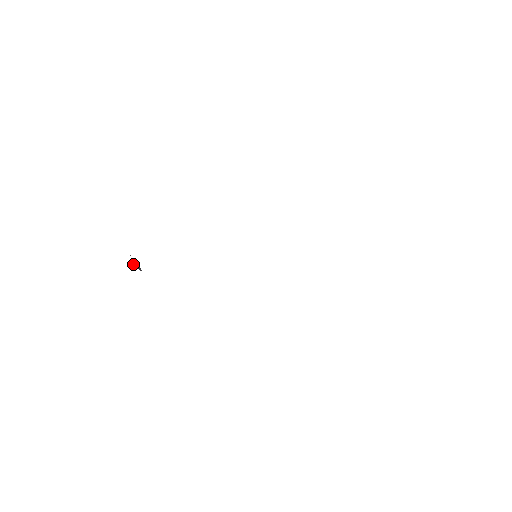
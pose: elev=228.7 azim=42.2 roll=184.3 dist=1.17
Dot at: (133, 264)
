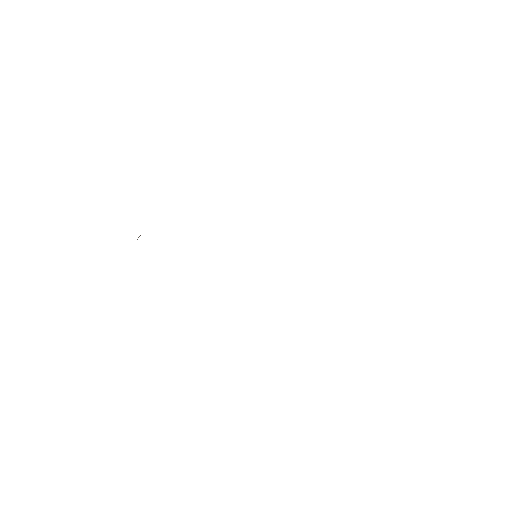
Dot at: occluded
